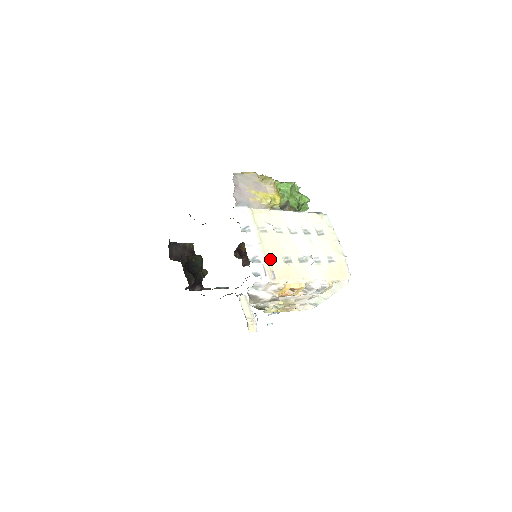
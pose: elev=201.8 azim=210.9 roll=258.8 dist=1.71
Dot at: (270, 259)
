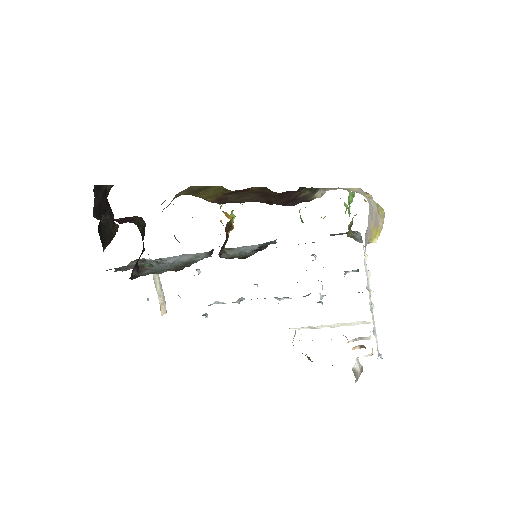
Dot at: (373, 322)
